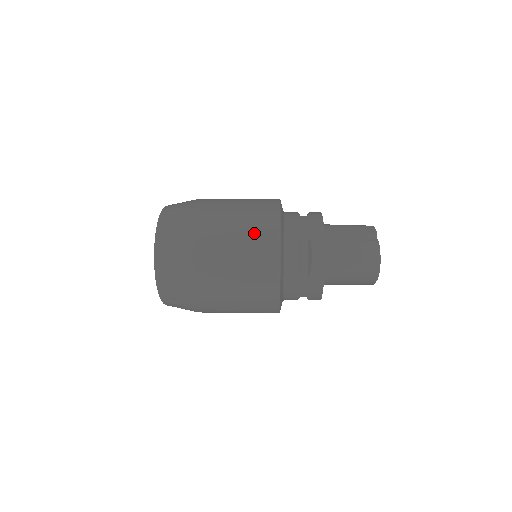
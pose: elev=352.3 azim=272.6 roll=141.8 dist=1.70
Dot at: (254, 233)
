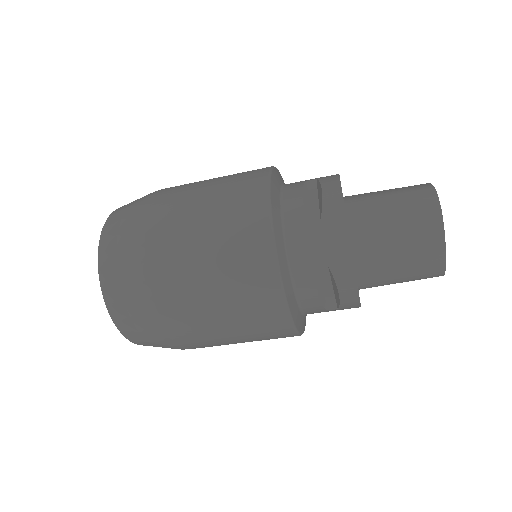
Dot at: (236, 175)
